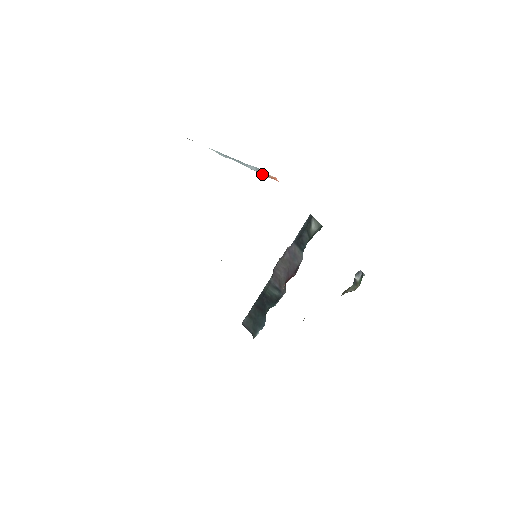
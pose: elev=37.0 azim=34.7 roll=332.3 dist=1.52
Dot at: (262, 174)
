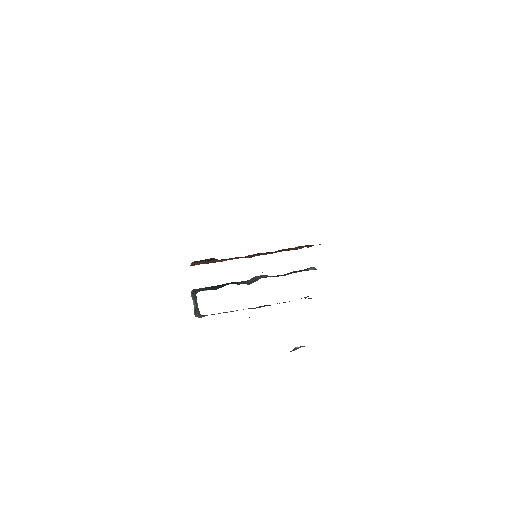
Dot at: occluded
